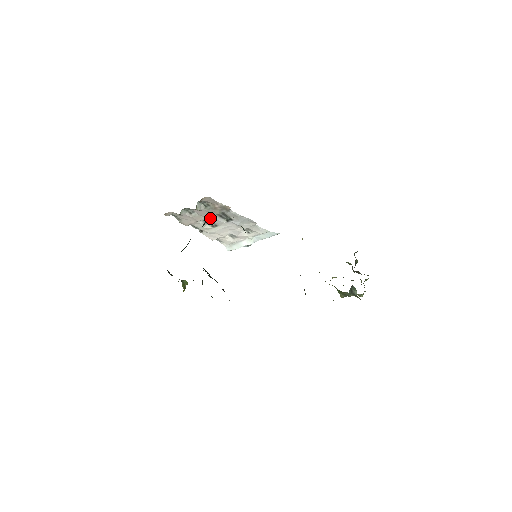
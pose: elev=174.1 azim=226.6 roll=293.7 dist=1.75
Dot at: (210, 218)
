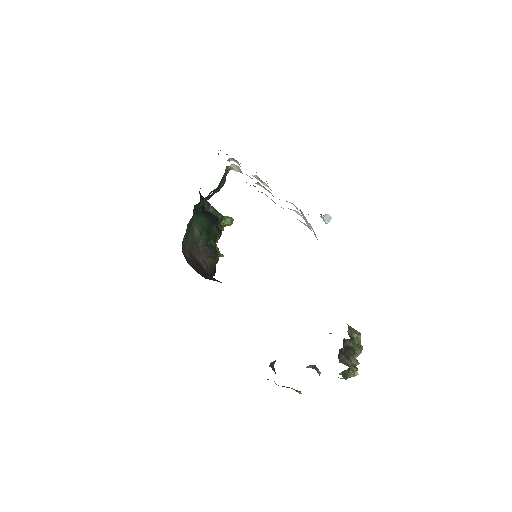
Dot at: occluded
